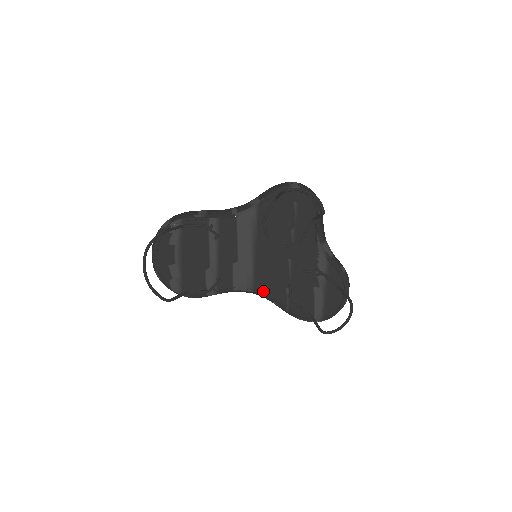
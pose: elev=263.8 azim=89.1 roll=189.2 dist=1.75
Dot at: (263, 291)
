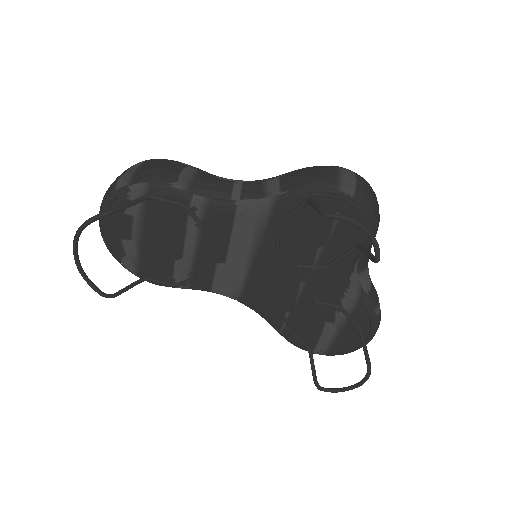
Dot at: (253, 305)
